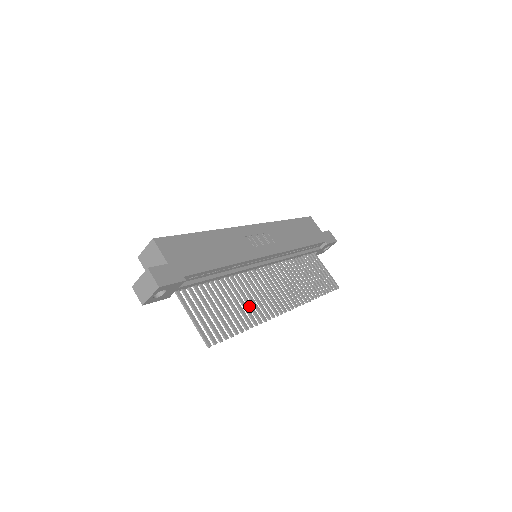
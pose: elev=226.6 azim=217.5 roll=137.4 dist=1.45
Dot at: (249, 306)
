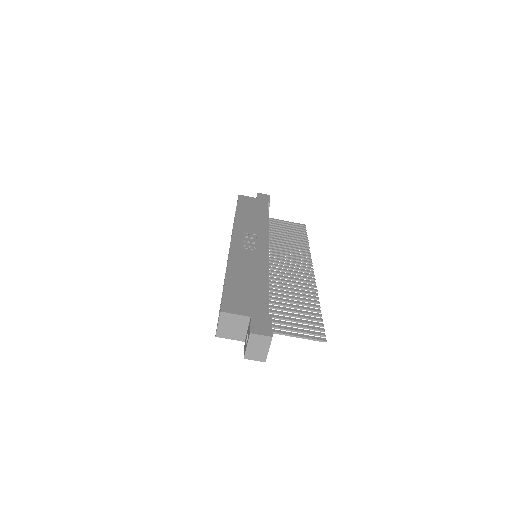
Dot at: (299, 292)
